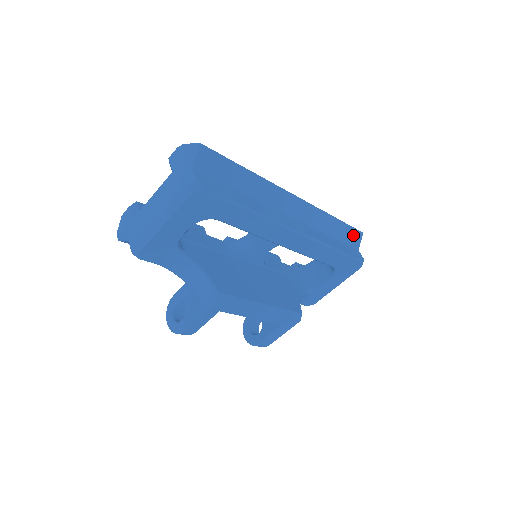
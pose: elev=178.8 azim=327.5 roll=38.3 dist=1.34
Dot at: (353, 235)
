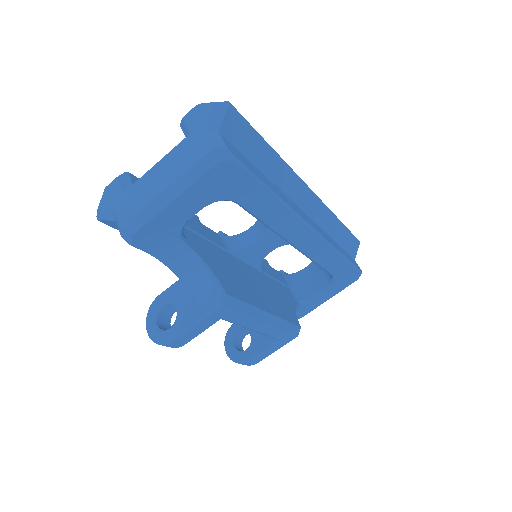
Dot at: (352, 243)
